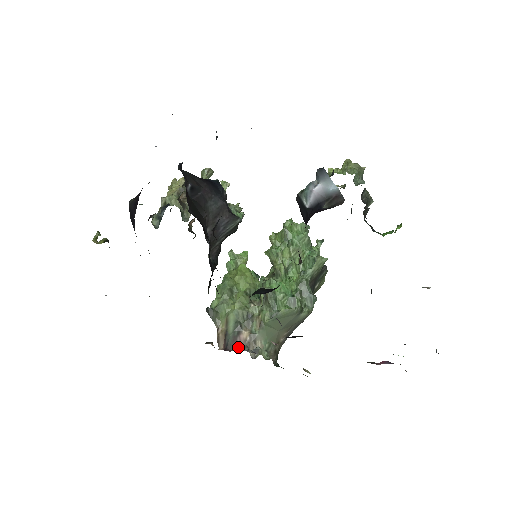
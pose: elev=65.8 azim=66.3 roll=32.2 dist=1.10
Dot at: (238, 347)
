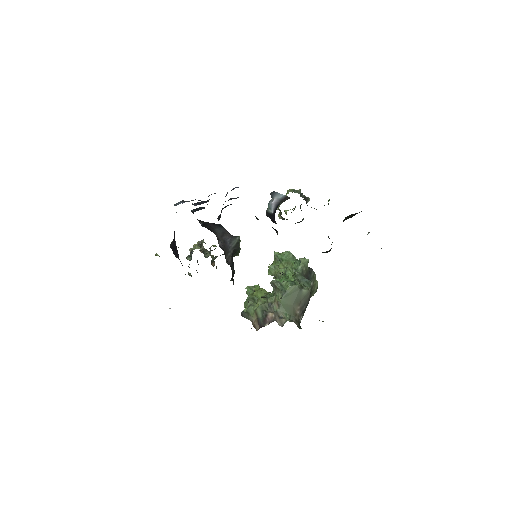
Dot at: (268, 323)
